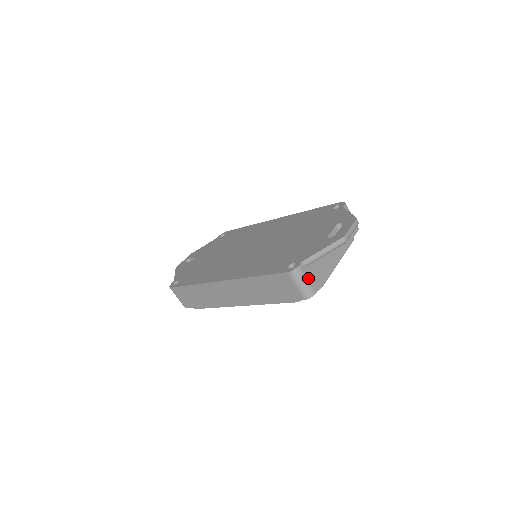
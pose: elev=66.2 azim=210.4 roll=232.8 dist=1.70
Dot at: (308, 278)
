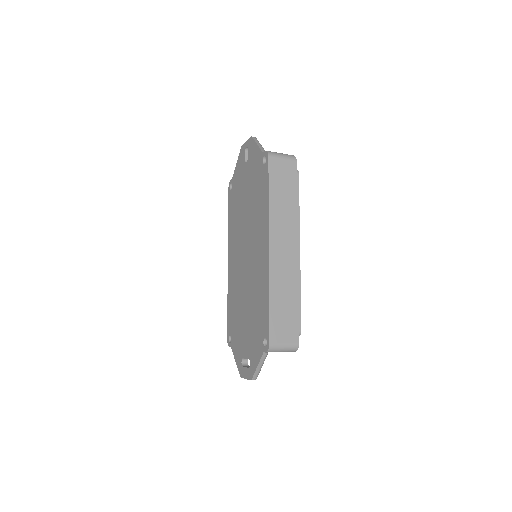
Dot at: occluded
